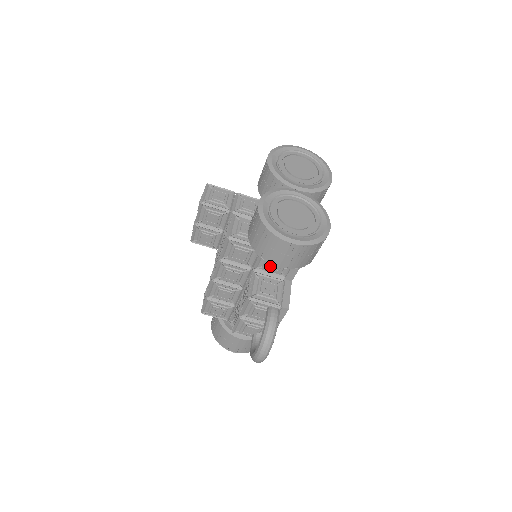
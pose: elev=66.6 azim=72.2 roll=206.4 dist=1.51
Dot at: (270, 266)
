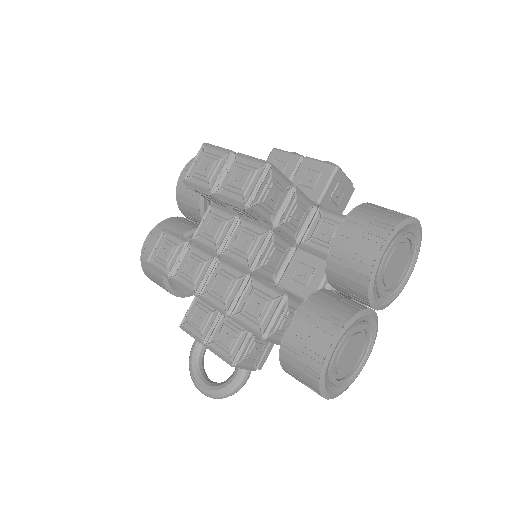
Dot at: occluded
